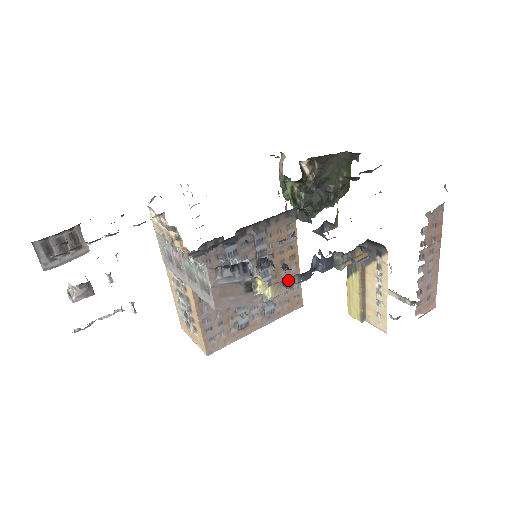
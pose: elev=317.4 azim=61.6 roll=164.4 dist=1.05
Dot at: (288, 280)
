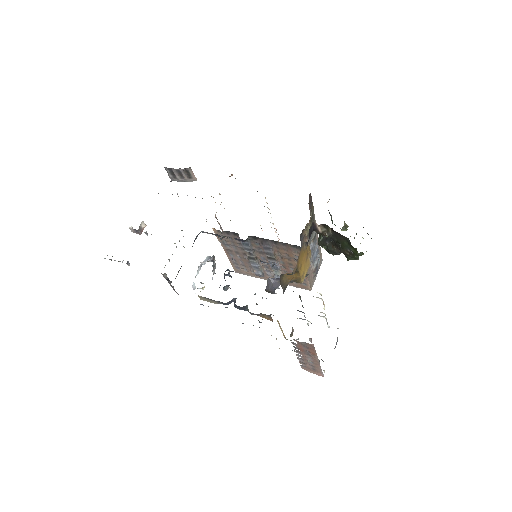
Dot at: (209, 299)
